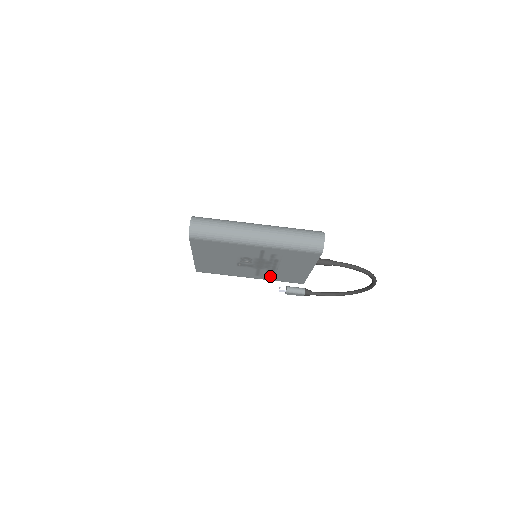
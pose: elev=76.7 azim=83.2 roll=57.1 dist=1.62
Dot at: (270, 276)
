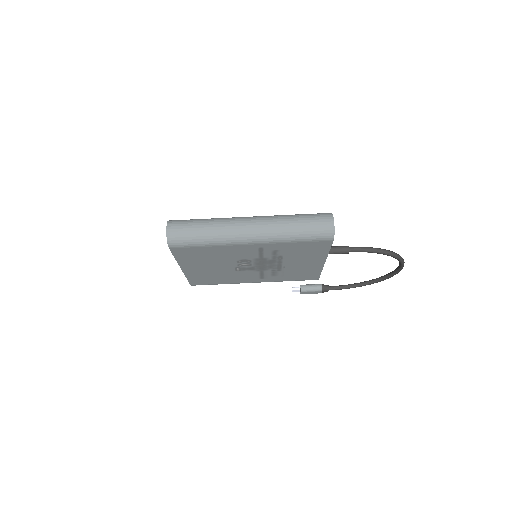
Dot at: (277, 277)
